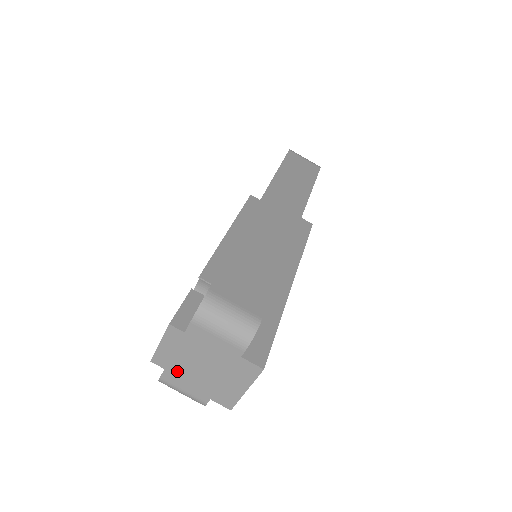
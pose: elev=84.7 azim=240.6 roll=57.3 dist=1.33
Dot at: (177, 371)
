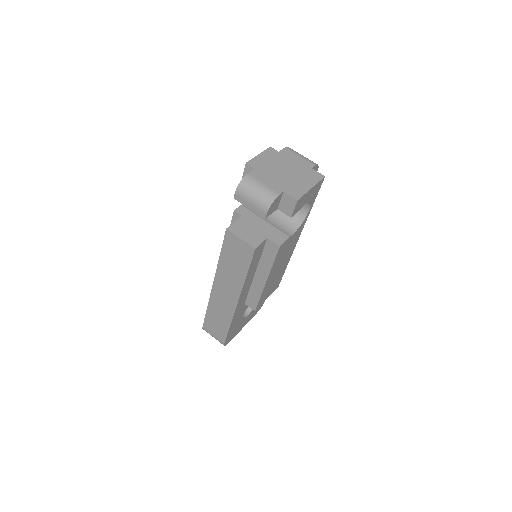
Dot at: (264, 171)
